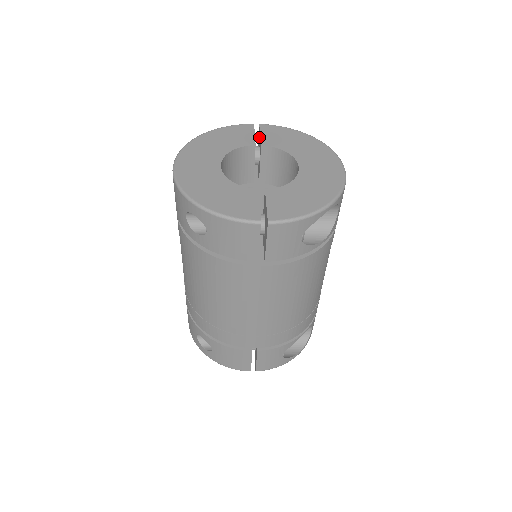
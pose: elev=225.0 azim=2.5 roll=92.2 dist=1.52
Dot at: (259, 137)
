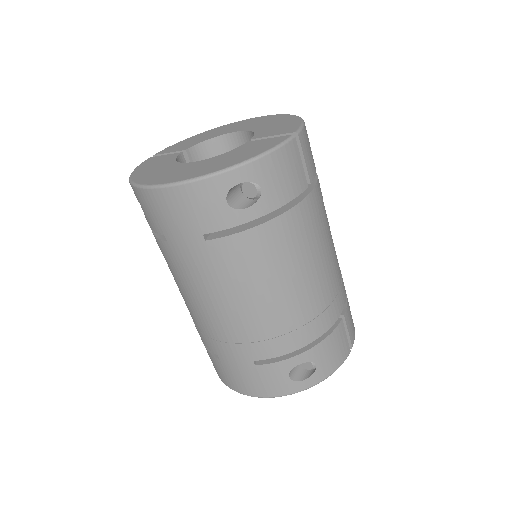
Dot at: occluded
